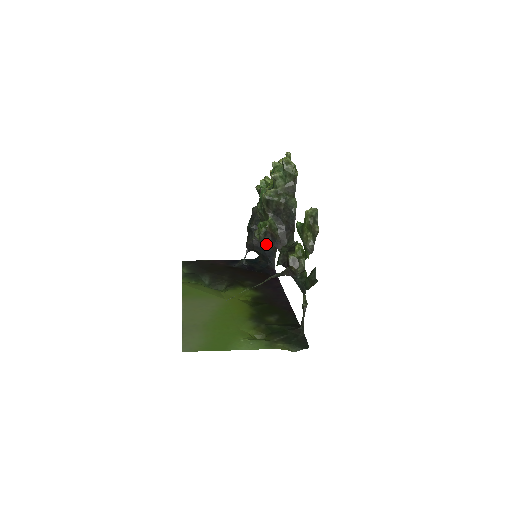
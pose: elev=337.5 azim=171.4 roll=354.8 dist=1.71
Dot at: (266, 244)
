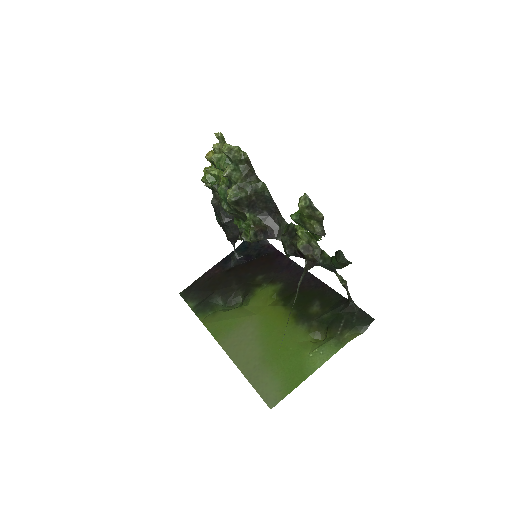
Dot at: occluded
